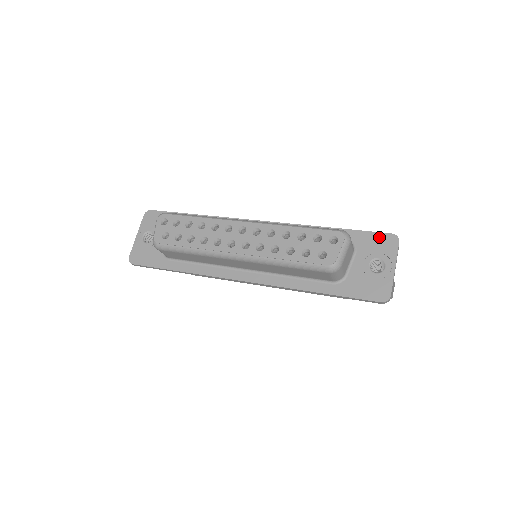
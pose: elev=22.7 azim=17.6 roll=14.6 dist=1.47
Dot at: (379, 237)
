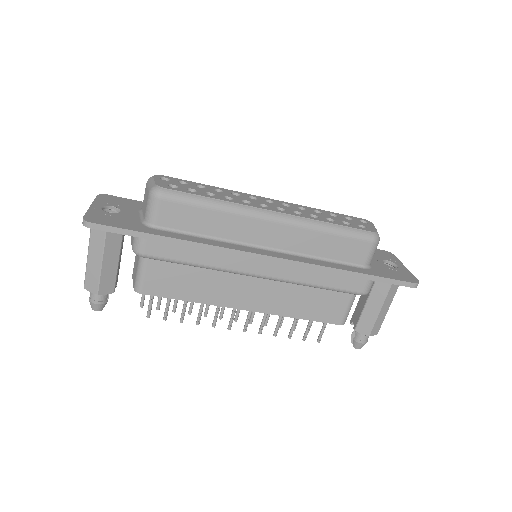
Dot at: (377, 250)
